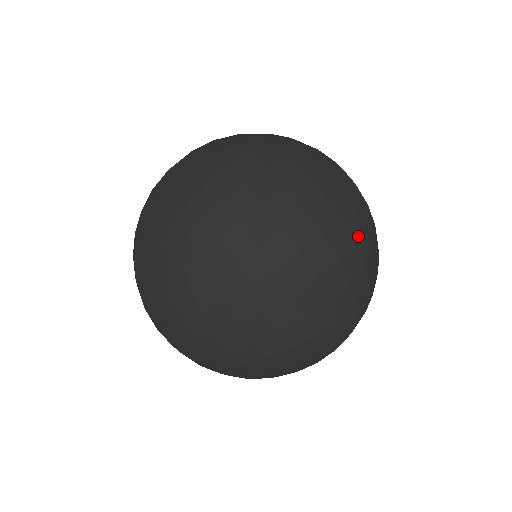
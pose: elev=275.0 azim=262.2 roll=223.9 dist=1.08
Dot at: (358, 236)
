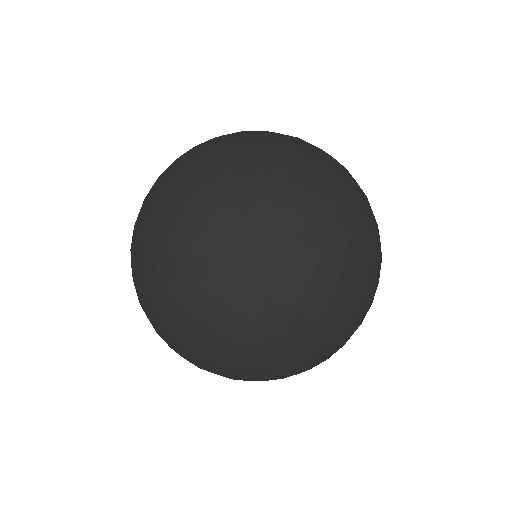
Dot at: (346, 253)
